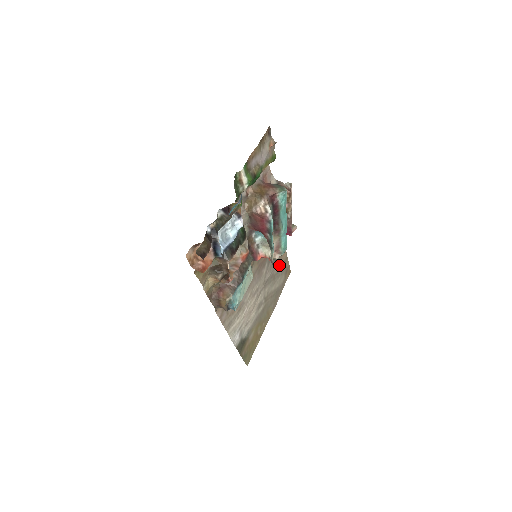
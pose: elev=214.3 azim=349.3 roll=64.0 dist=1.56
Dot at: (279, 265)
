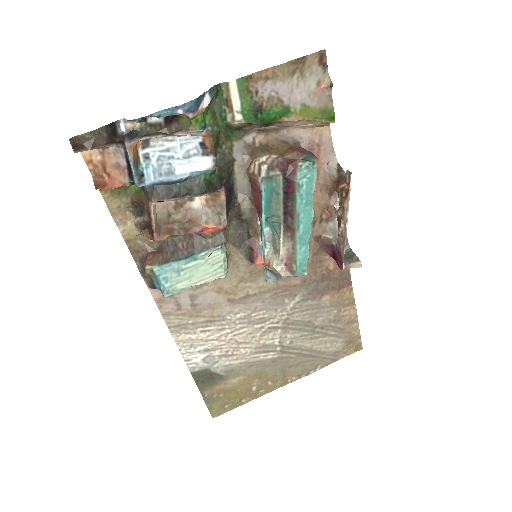
Dot at: (332, 318)
